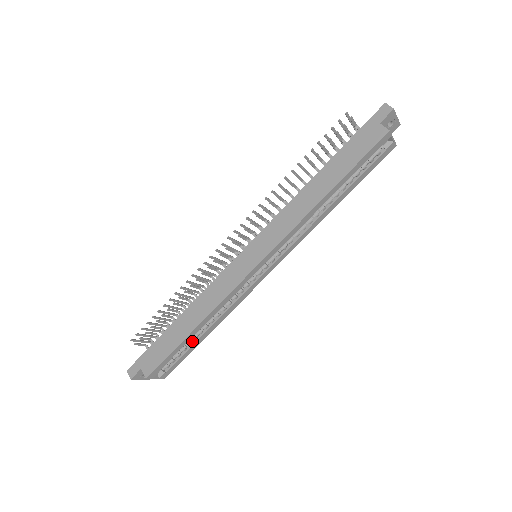
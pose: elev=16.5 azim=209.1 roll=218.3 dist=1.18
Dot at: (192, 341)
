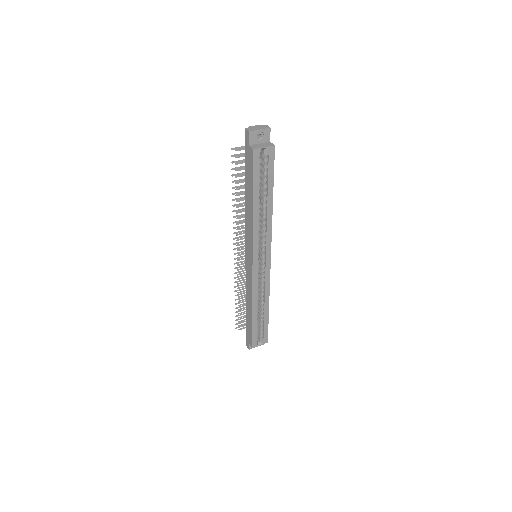
Dot at: (262, 318)
